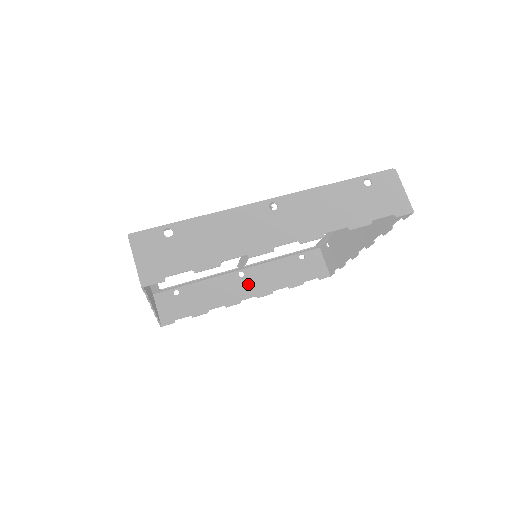
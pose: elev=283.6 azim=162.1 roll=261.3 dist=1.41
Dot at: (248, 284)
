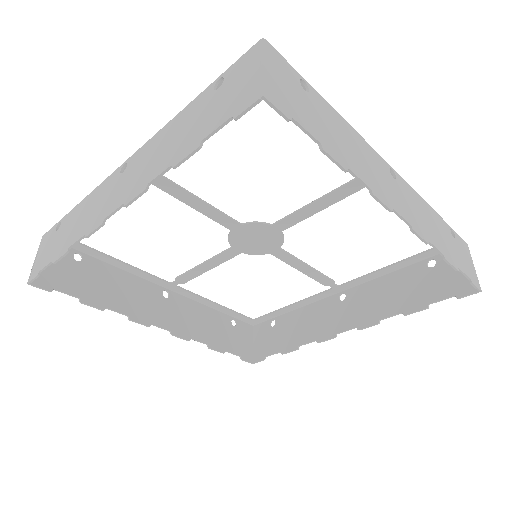
Dot at: (168, 310)
